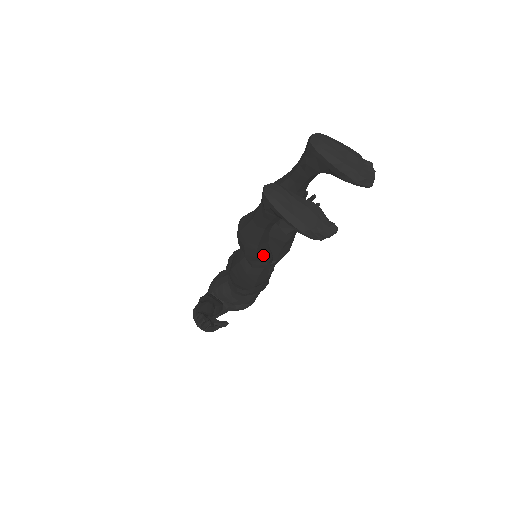
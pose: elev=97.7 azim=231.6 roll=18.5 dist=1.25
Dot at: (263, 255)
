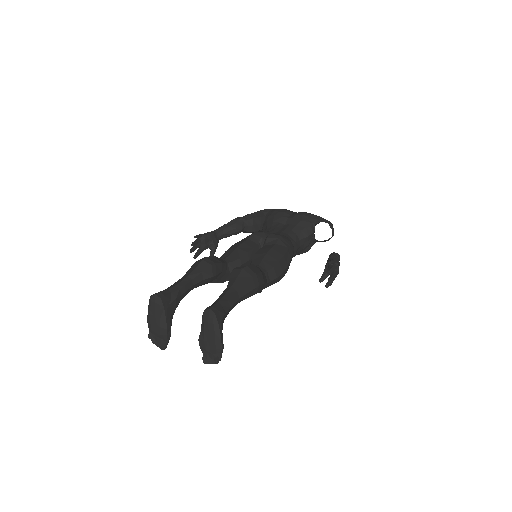
Dot at: occluded
